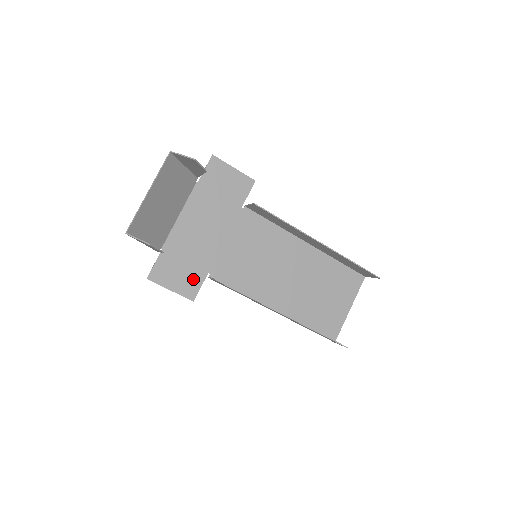
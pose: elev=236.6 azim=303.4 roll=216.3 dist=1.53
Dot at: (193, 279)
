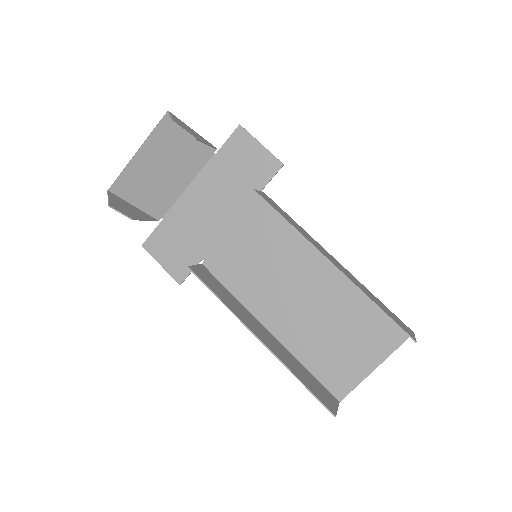
Dot at: (185, 261)
